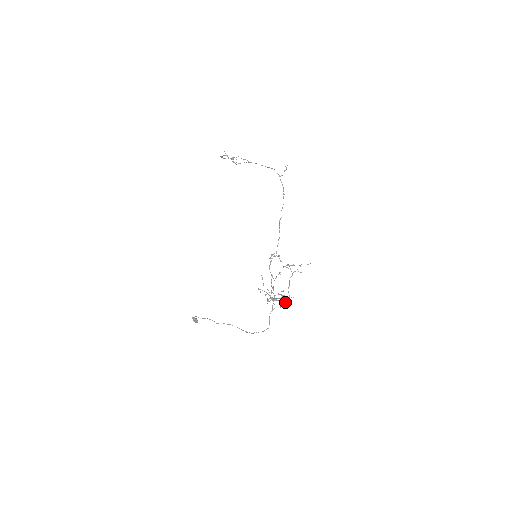
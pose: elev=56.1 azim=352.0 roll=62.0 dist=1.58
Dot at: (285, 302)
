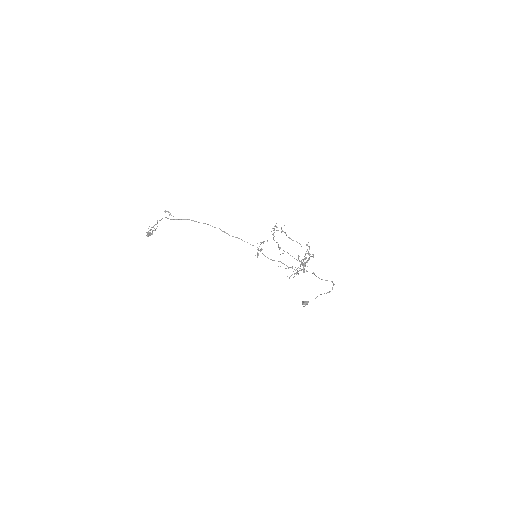
Dot at: occluded
